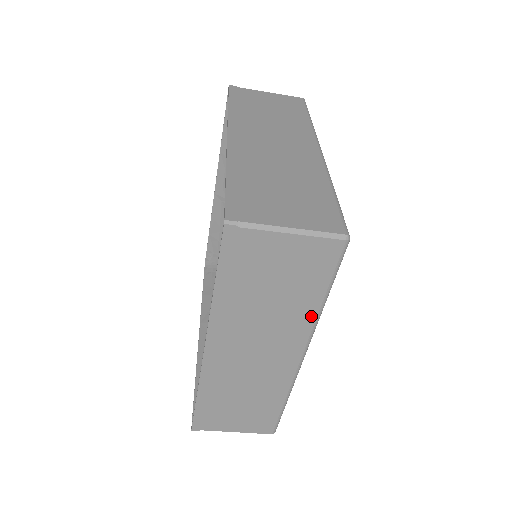
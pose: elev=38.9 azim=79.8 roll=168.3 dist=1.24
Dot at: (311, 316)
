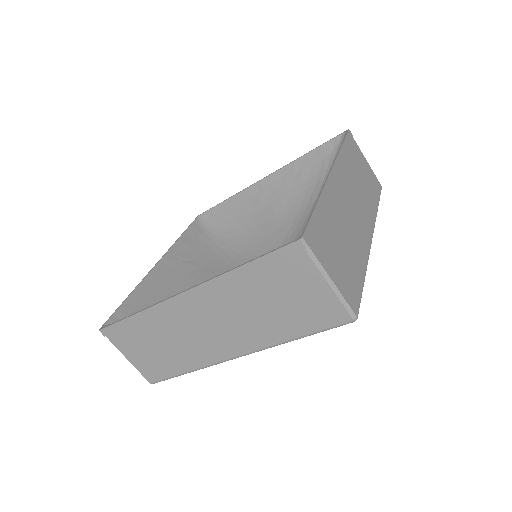
Dot at: (275, 340)
